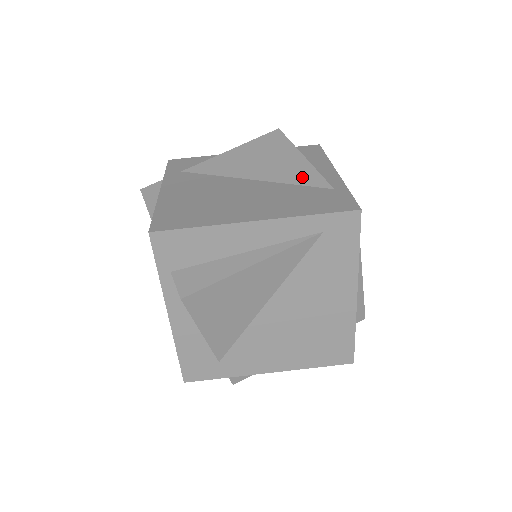
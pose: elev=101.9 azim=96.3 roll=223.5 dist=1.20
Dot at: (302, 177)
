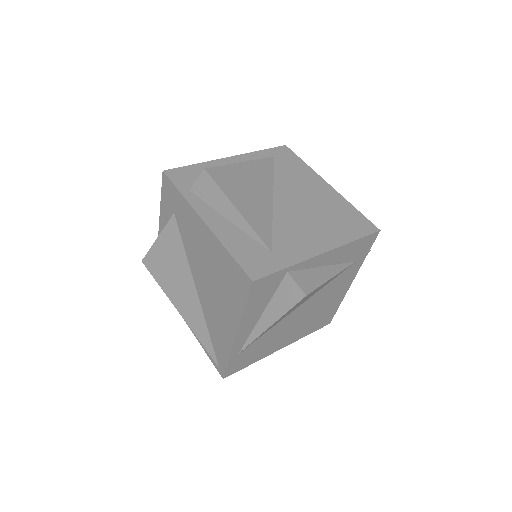
Dot at: occluded
